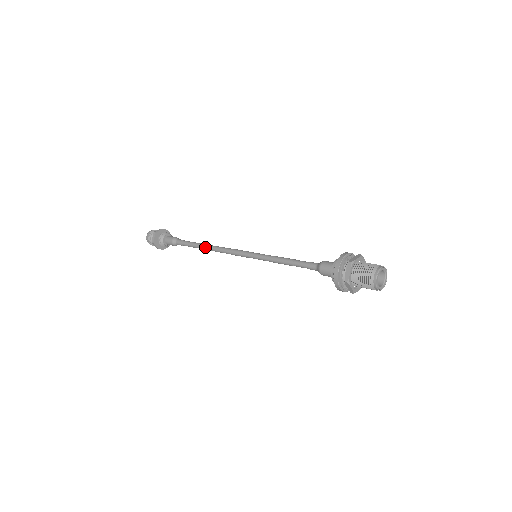
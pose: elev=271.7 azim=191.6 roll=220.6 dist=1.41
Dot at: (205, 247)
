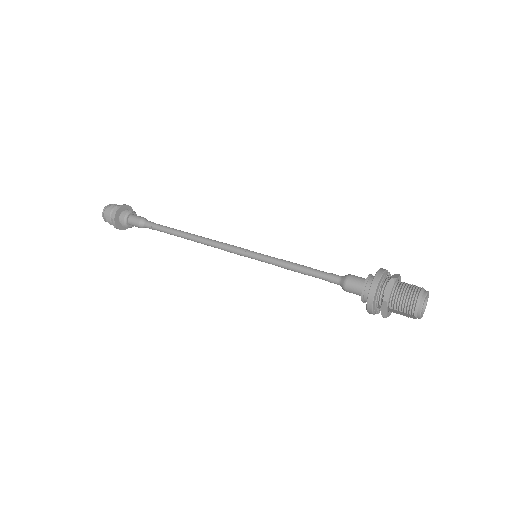
Dot at: (186, 235)
